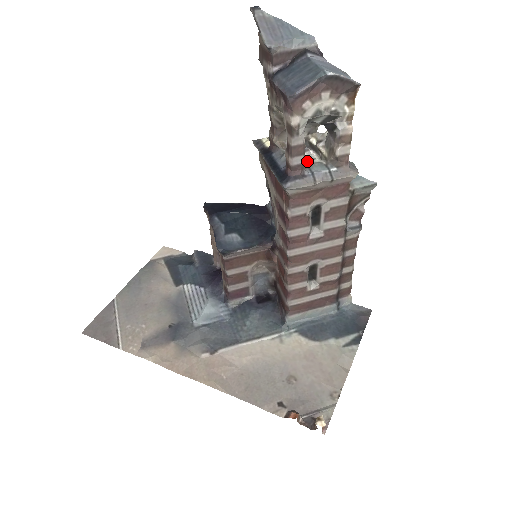
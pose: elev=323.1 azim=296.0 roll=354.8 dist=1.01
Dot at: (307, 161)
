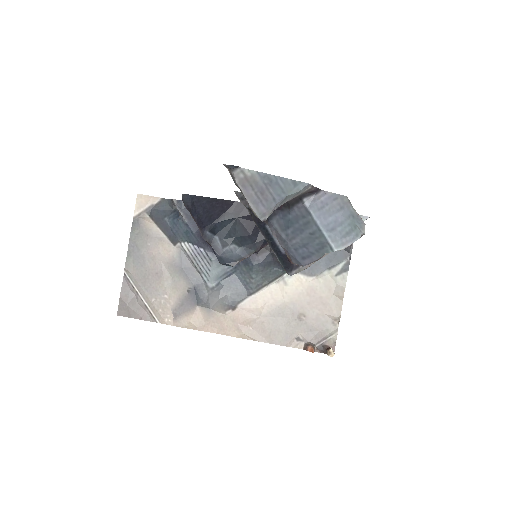
Dot at: occluded
